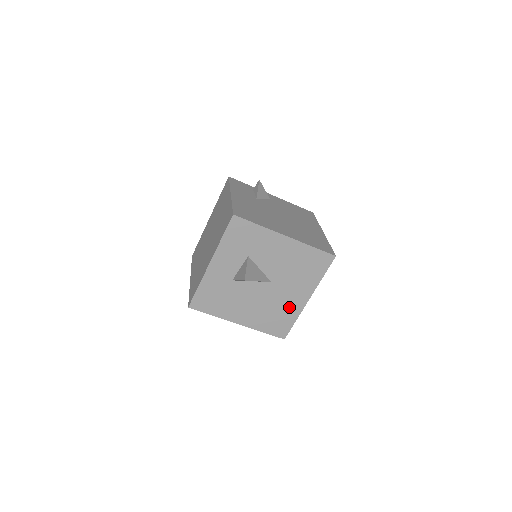
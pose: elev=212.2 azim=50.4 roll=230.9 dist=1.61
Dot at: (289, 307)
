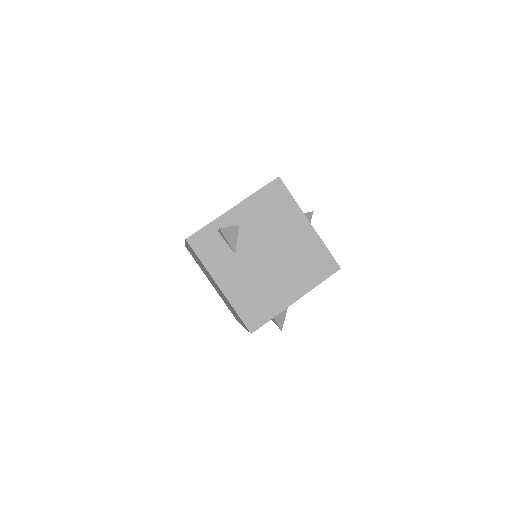
Dot at: occluded
